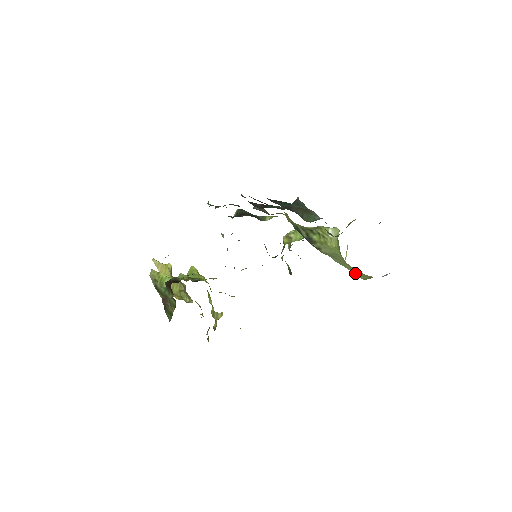
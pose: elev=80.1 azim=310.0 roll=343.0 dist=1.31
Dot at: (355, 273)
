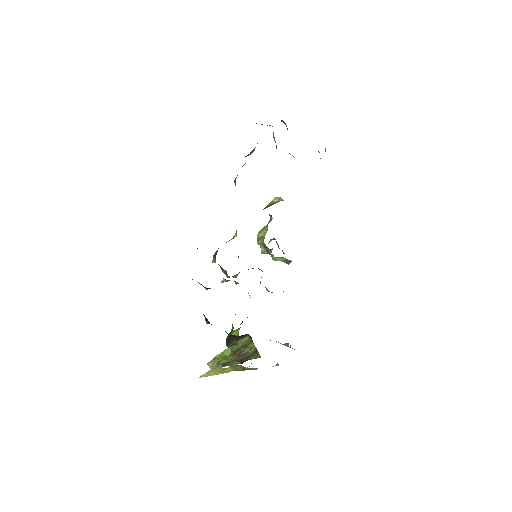
Dot at: occluded
